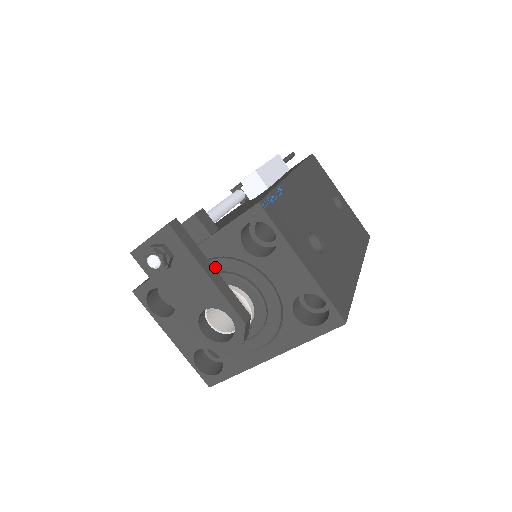
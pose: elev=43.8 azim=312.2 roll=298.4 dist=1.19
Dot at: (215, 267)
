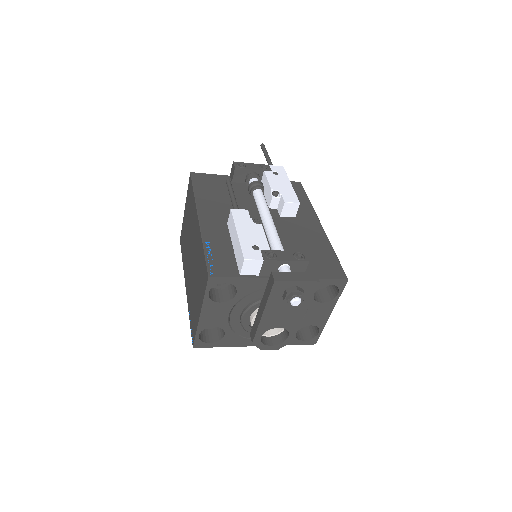
Dot at: occluded
